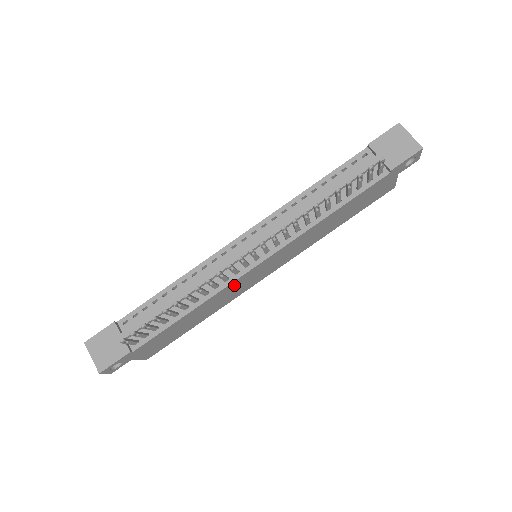
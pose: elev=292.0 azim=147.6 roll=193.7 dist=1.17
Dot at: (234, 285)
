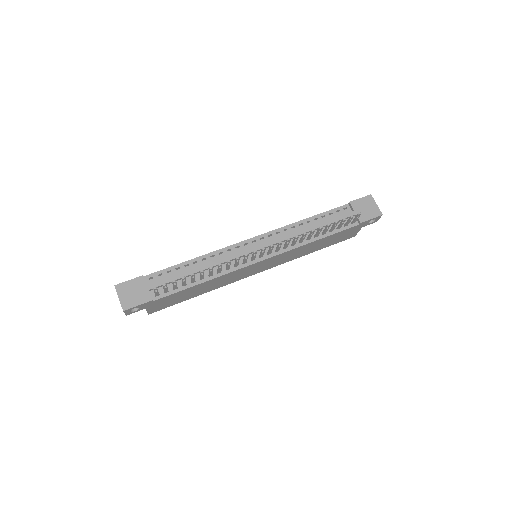
Dot at: (238, 272)
